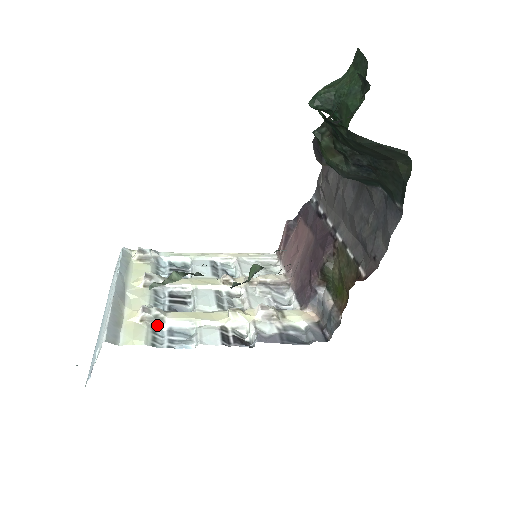
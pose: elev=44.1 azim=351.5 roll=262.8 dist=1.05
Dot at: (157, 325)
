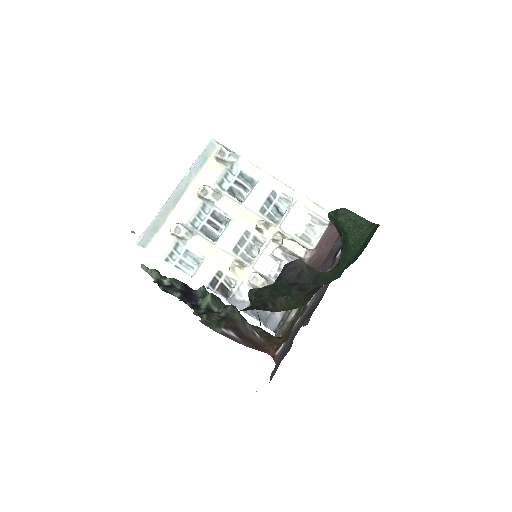
Dot at: (181, 243)
